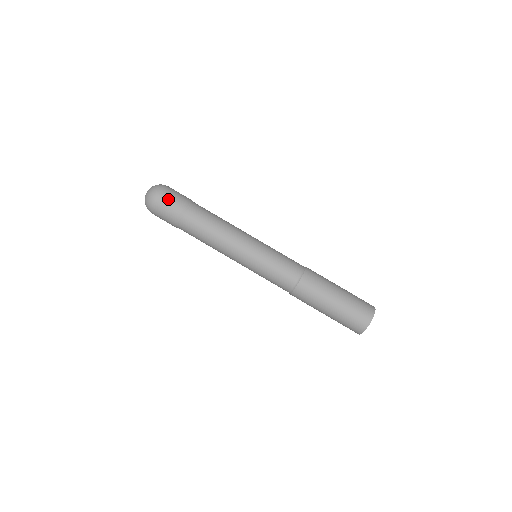
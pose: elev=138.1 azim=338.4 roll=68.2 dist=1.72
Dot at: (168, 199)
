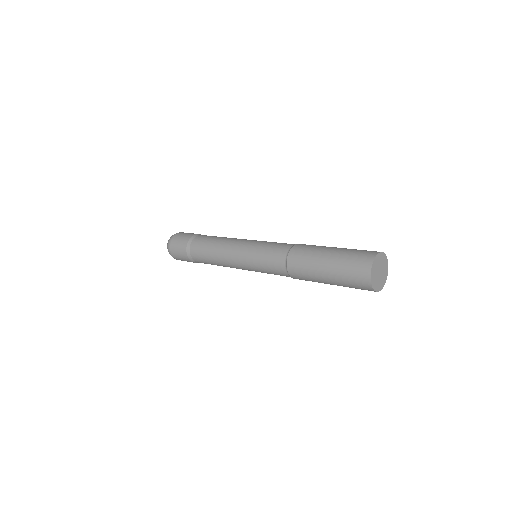
Dot at: (176, 244)
